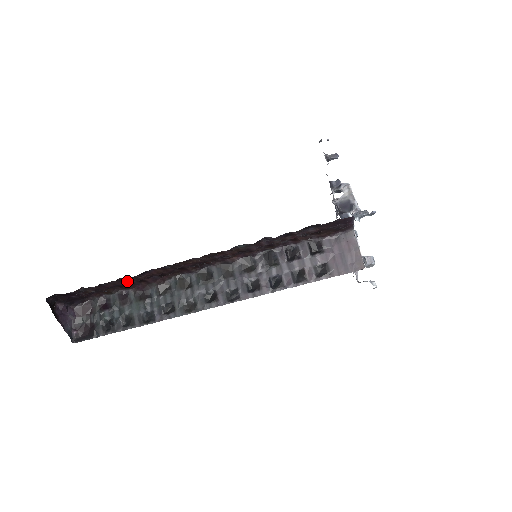
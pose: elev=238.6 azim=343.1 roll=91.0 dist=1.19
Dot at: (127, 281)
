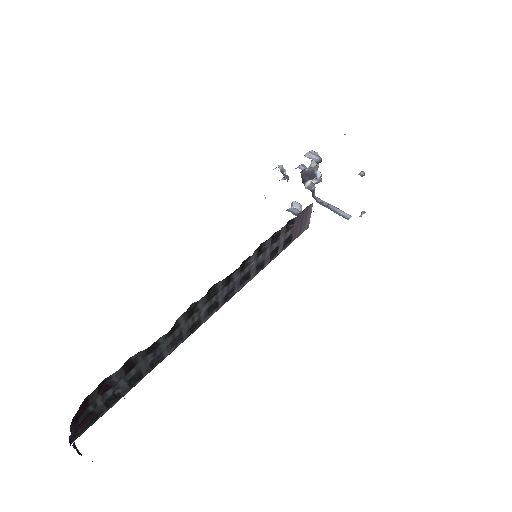
Dot at: occluded
